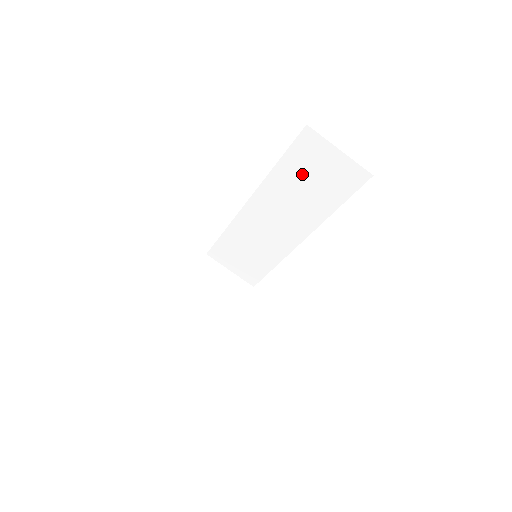
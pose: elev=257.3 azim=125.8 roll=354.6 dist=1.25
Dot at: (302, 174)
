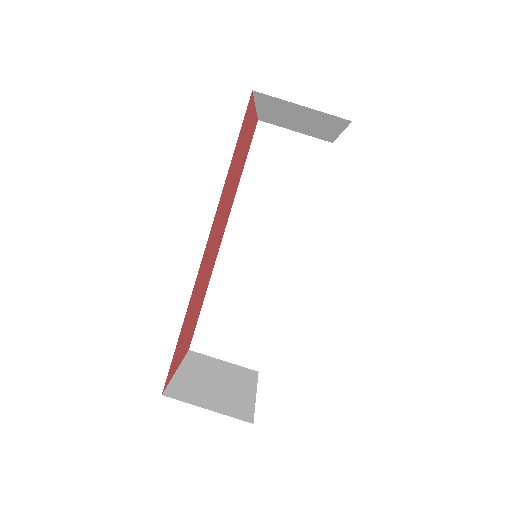
Dot at: (269, 174)
